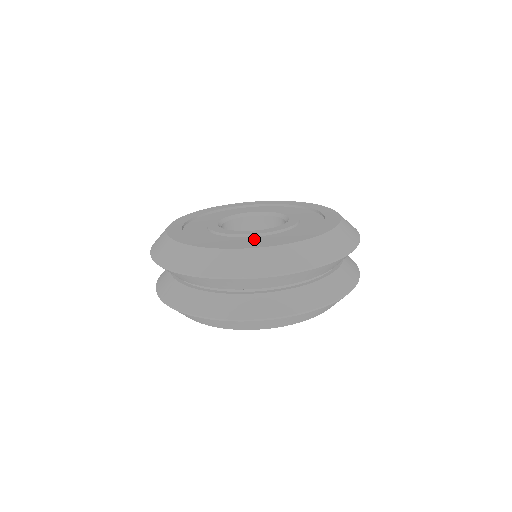
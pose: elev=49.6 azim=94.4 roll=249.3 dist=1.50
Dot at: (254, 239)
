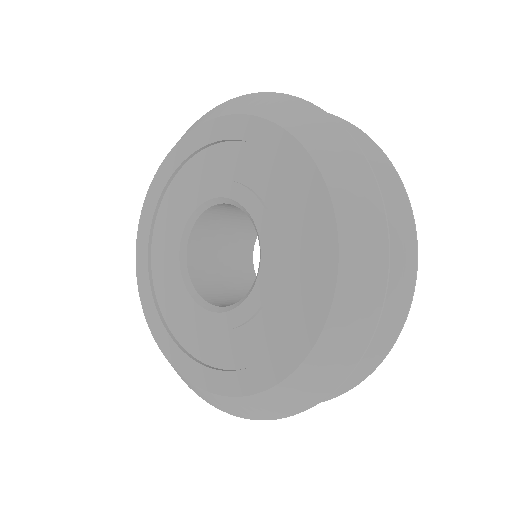
Dot at: (218, 342)
